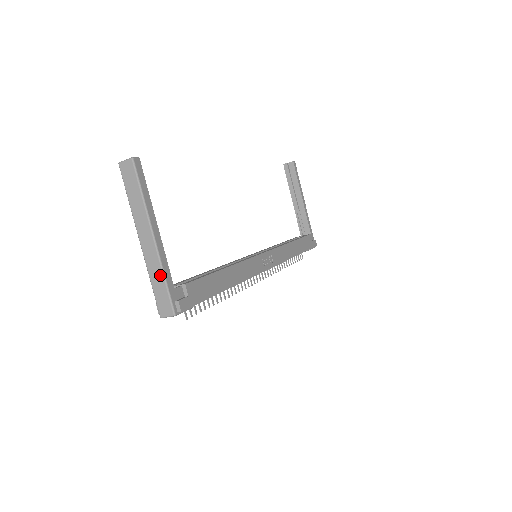
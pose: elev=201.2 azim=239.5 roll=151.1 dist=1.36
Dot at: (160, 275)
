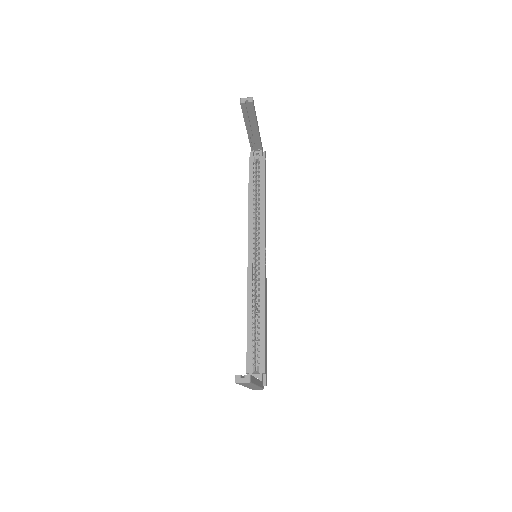
Dot at: occluded
